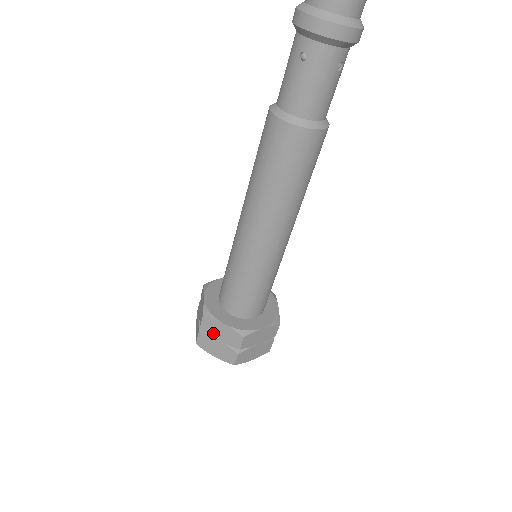
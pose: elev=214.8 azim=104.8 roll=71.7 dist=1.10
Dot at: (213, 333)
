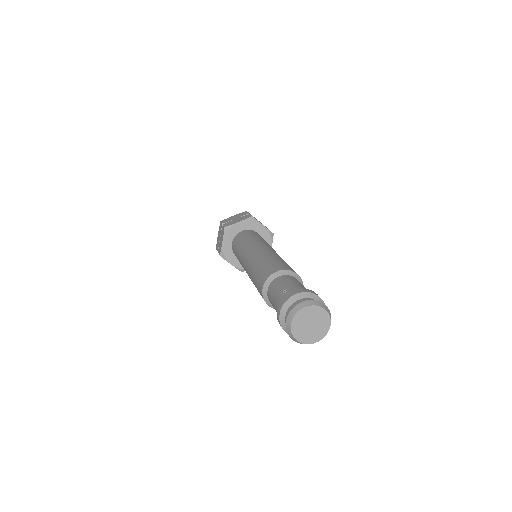
Dot at: occluded
